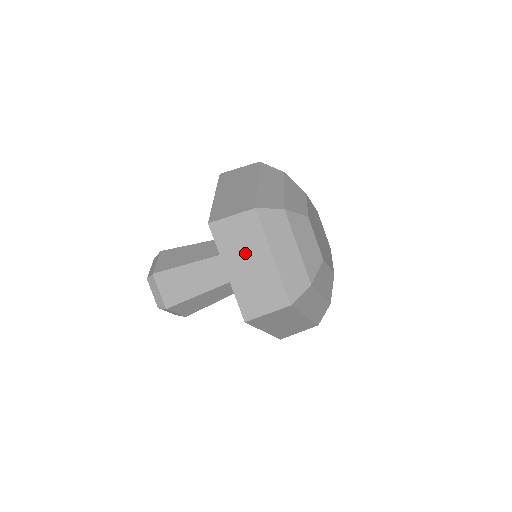
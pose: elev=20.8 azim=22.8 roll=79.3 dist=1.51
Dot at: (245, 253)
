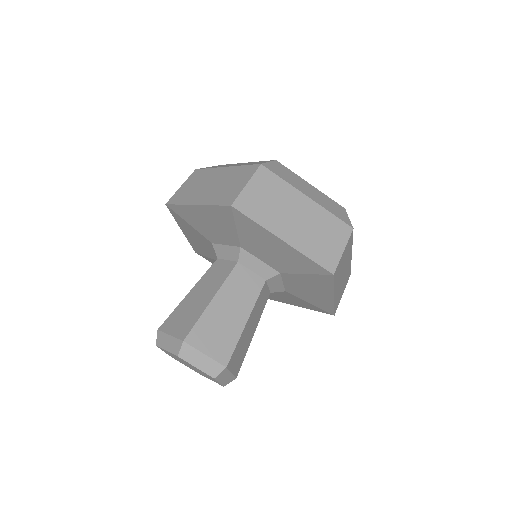
Dot at: (202, 186)
